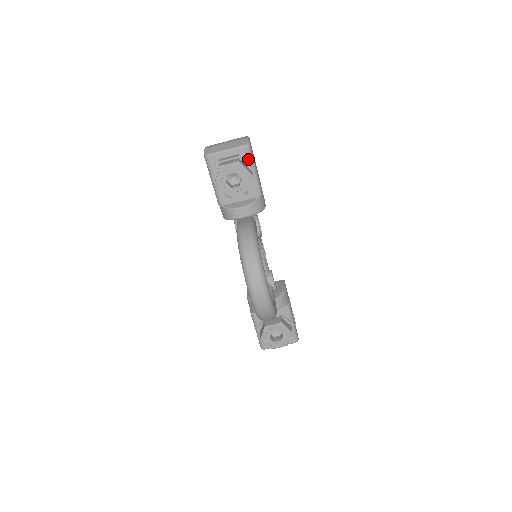
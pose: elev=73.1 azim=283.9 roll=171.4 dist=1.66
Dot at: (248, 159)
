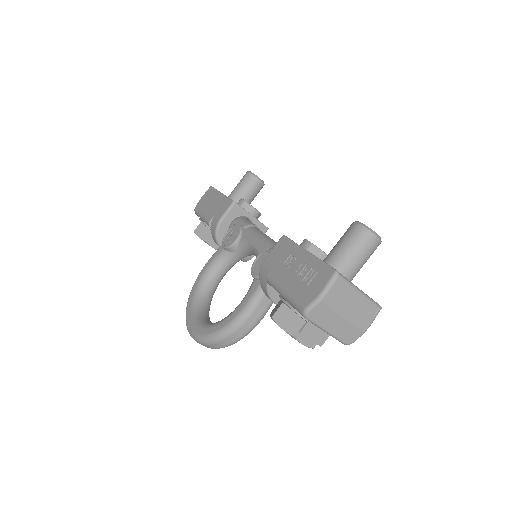
Dot at: occluded
